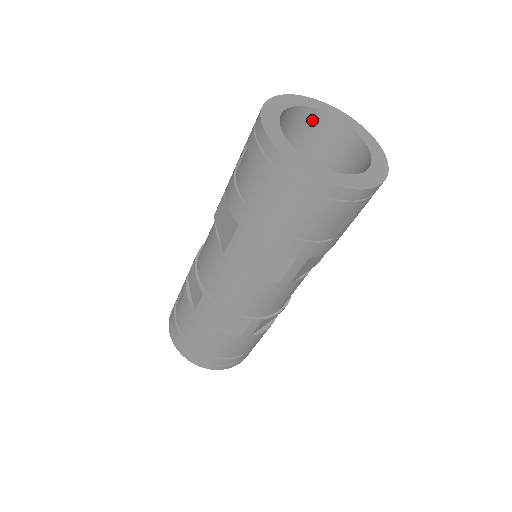
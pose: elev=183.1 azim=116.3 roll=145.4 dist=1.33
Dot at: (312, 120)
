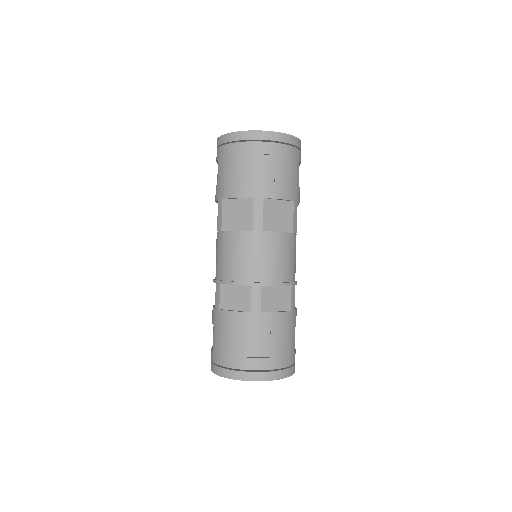
Dot at: occluded
